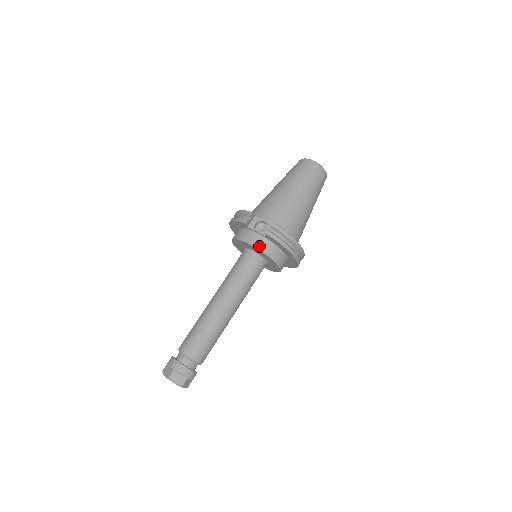
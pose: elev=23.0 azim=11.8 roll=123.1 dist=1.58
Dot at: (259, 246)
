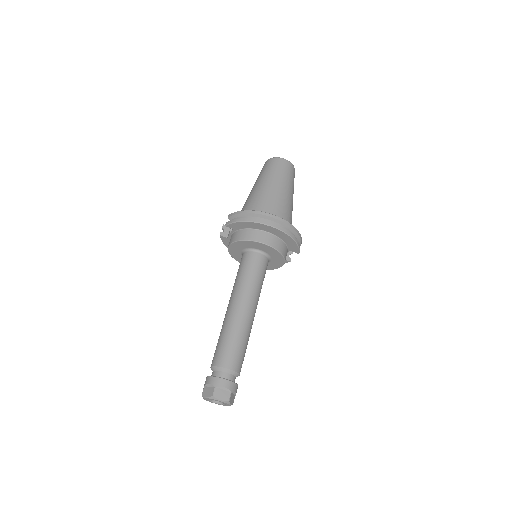
Dot at: (233, 240)
